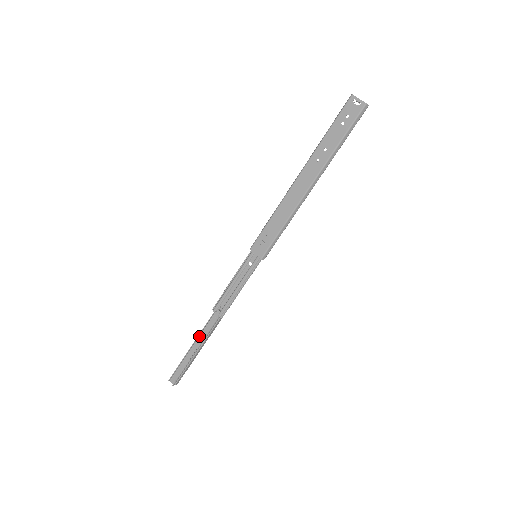
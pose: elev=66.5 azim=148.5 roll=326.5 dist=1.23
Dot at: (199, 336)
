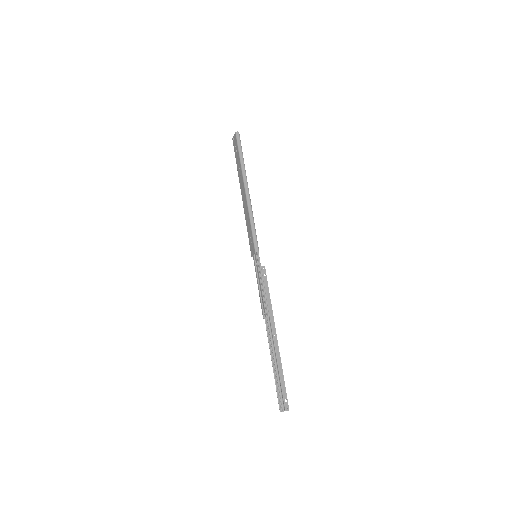
Dot at: (271, 349)
